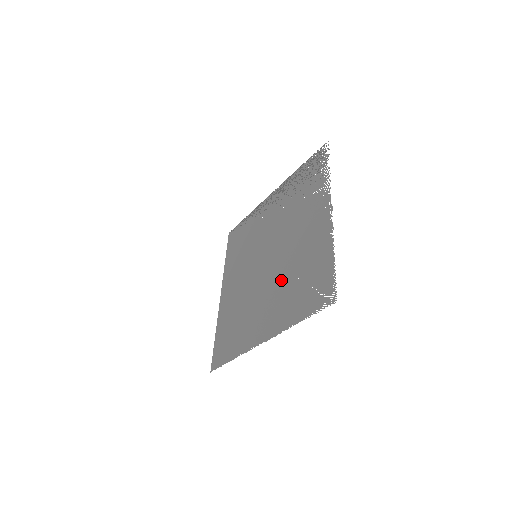
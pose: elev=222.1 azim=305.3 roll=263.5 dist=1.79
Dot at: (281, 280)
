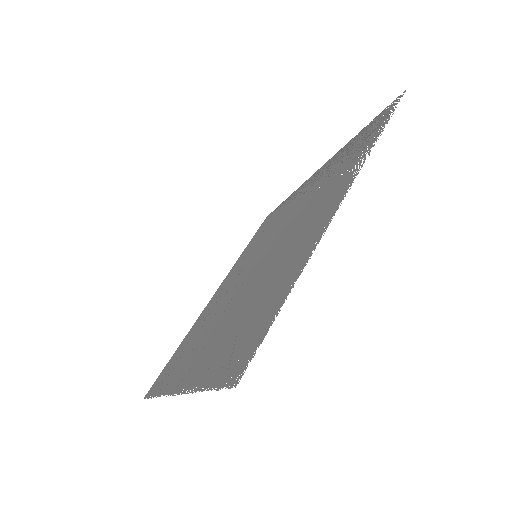
Dot at: (240, 304)
